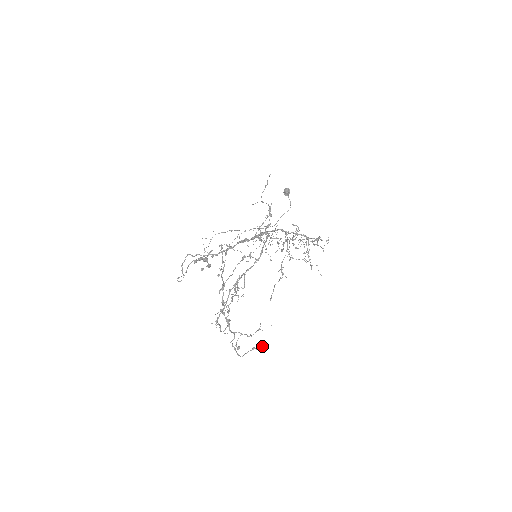
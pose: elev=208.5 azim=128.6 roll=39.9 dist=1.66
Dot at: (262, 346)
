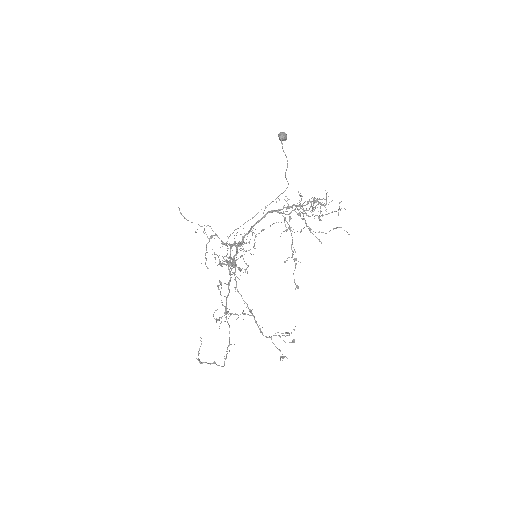
Dot at: (284, 356)
